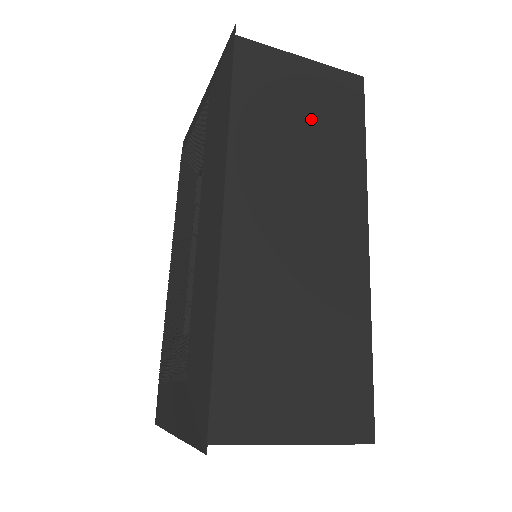
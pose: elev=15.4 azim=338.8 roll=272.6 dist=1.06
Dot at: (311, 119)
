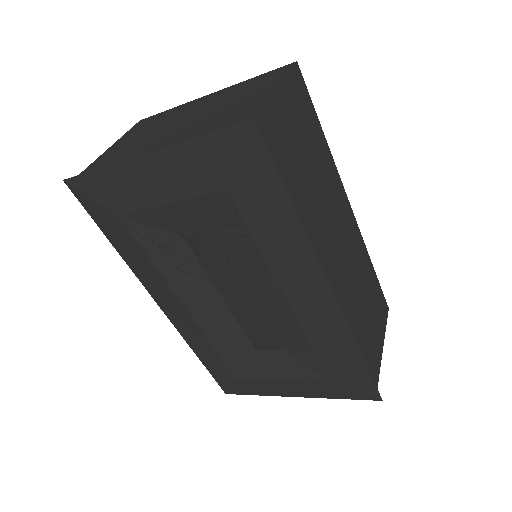
Dot at: (307, 151)
